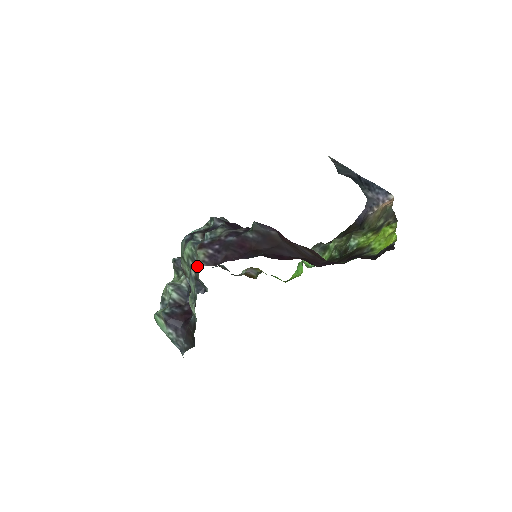
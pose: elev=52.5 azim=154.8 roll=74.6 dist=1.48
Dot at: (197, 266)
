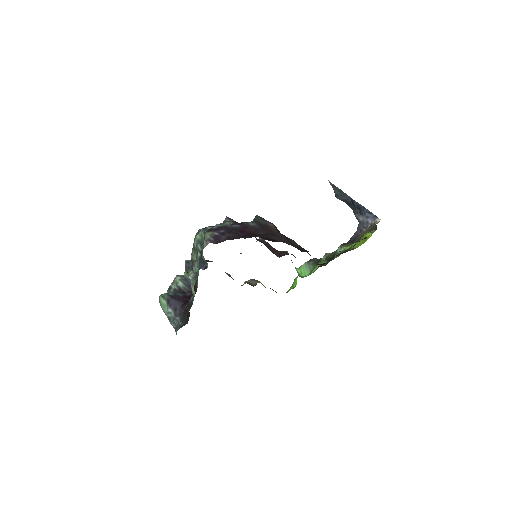
Dot at: (203, 245)
